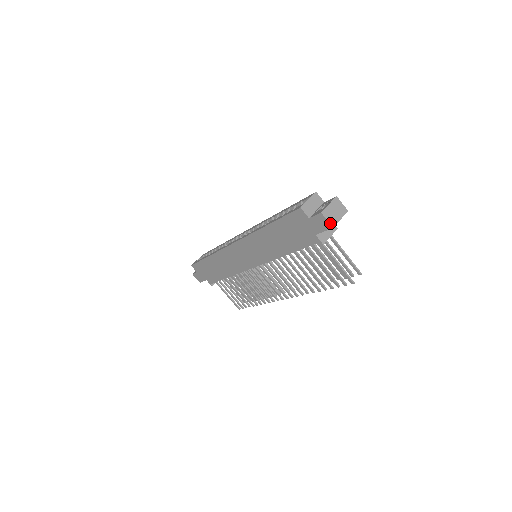
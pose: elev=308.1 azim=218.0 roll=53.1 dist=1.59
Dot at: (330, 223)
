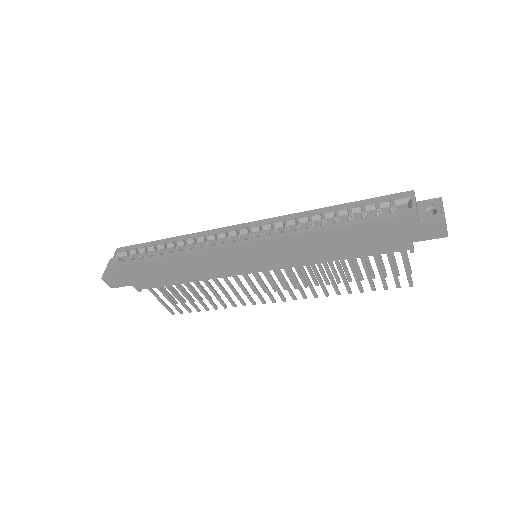
Dot at: (447, 232)
